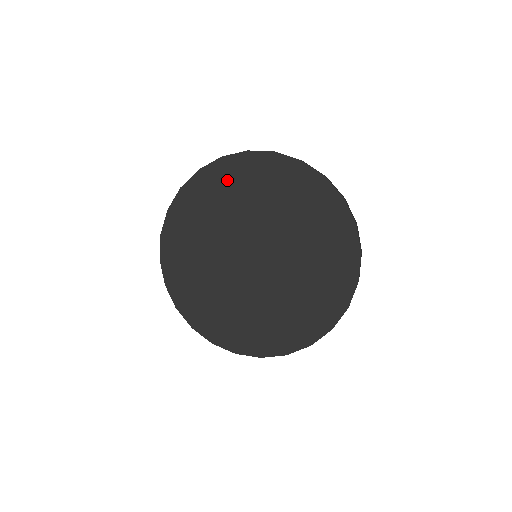
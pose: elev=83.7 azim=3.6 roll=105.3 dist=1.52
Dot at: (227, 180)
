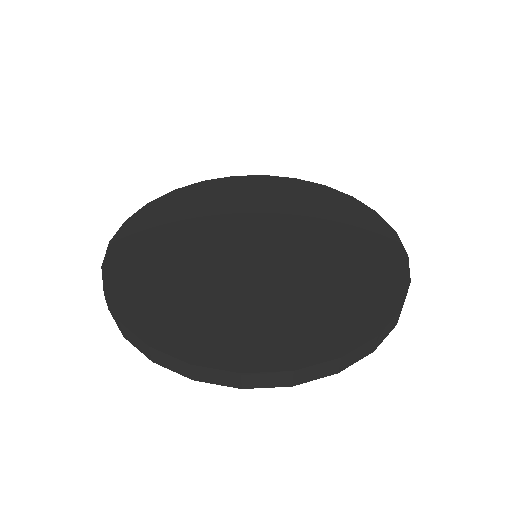
Dot at: (310, 197)
